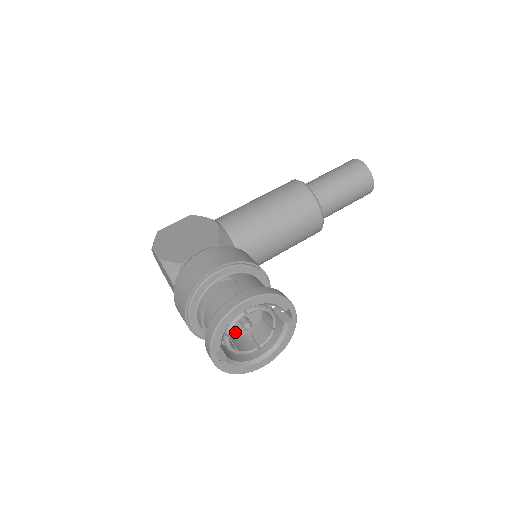
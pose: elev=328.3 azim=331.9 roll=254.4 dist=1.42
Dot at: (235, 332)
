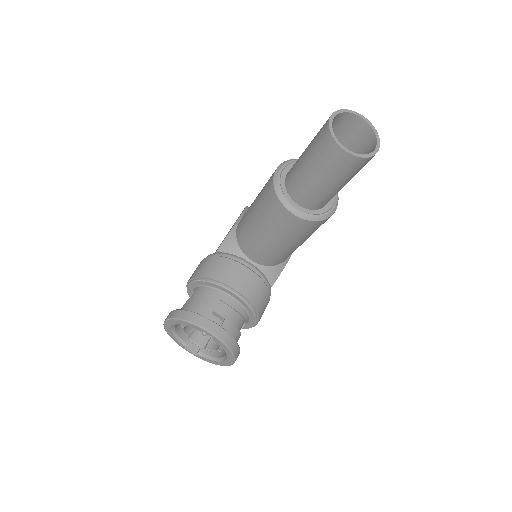
Dot at: occluded
